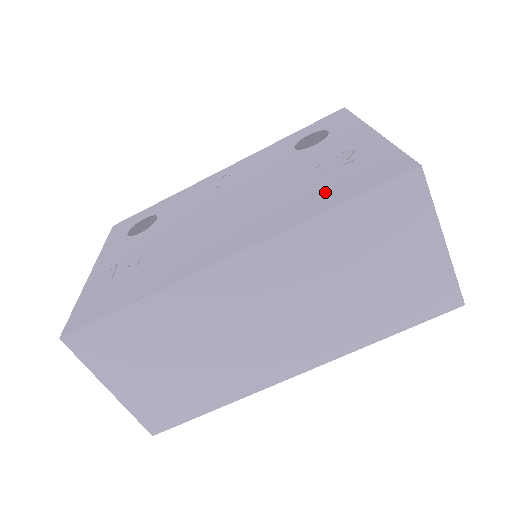
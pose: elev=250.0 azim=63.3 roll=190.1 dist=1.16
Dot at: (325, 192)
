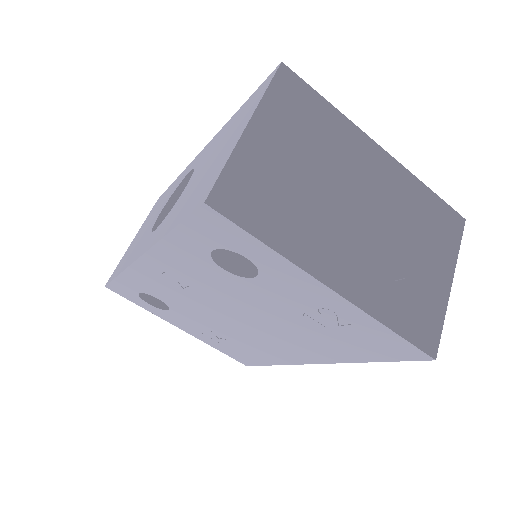
Dot at: (349, 347)
